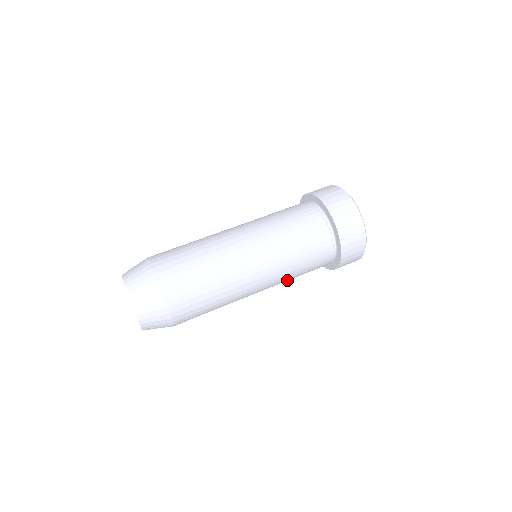
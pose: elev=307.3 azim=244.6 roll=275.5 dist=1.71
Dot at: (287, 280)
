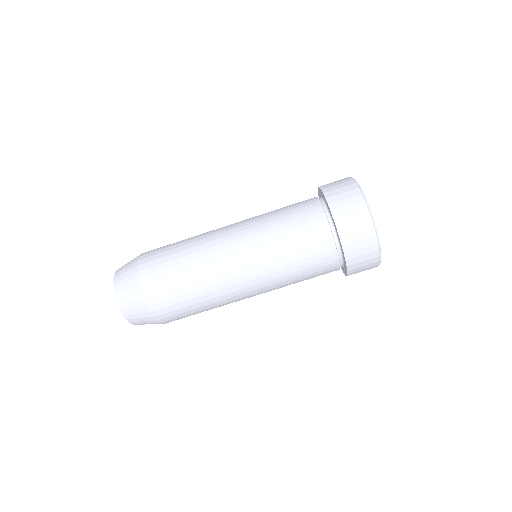
Dot at: occluded
